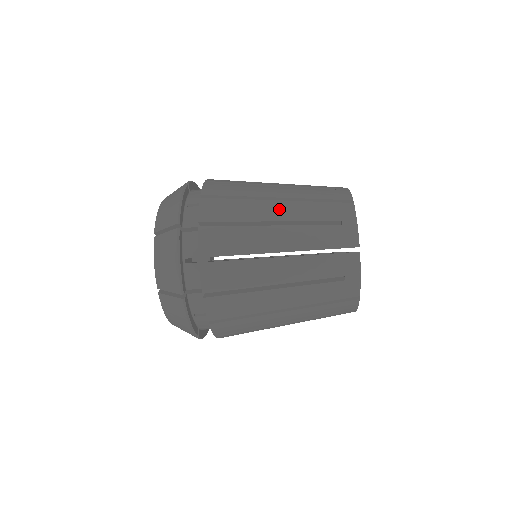
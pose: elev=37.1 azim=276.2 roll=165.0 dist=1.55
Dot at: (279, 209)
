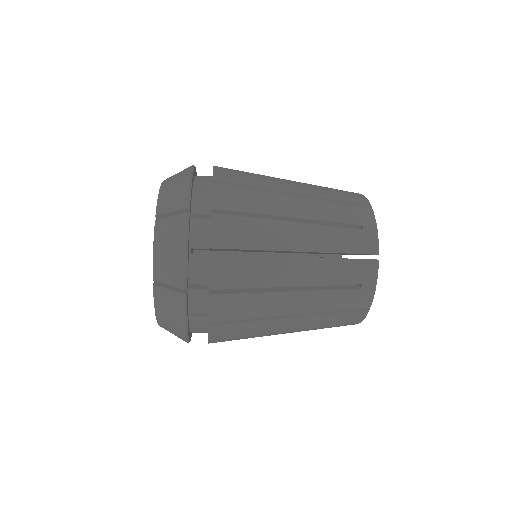
Dot at: (298, 205)
